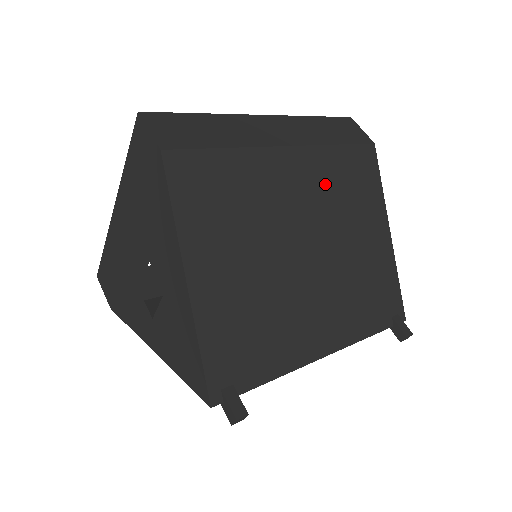
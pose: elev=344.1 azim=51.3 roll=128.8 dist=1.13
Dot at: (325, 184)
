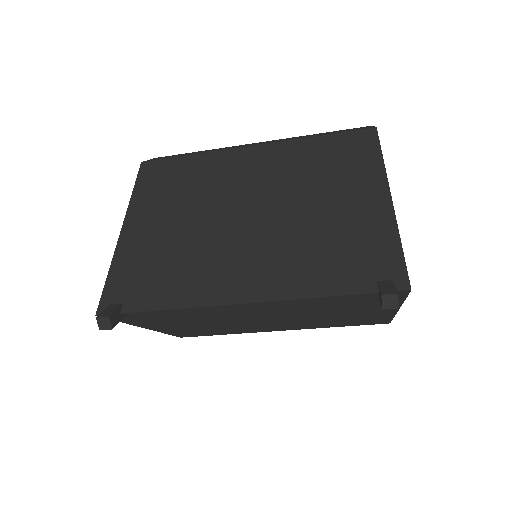
Dot at: (290, 164)
